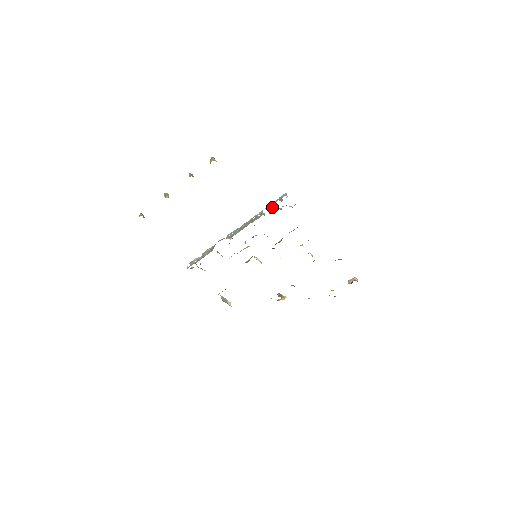
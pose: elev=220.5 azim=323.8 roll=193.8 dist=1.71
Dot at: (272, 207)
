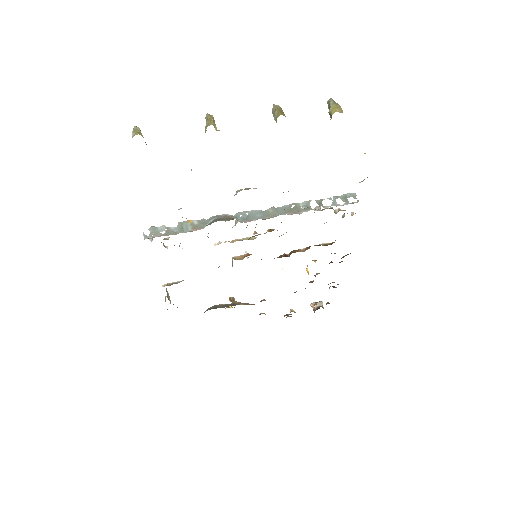
Dot at: occluded
